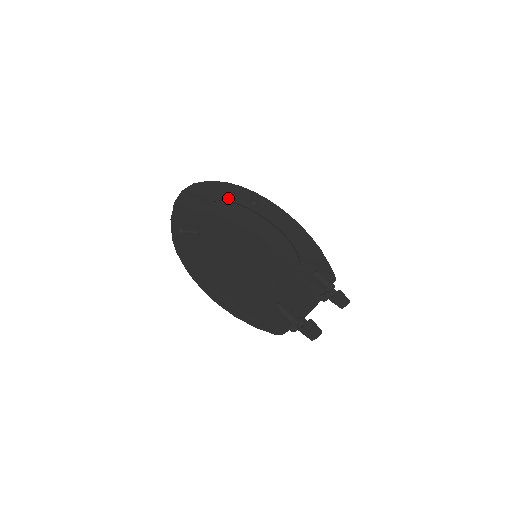
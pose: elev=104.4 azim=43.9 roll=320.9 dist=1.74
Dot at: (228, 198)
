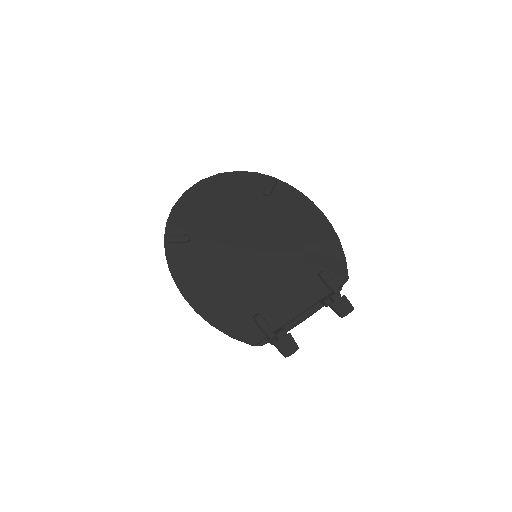
Dot at: (236, 191)
